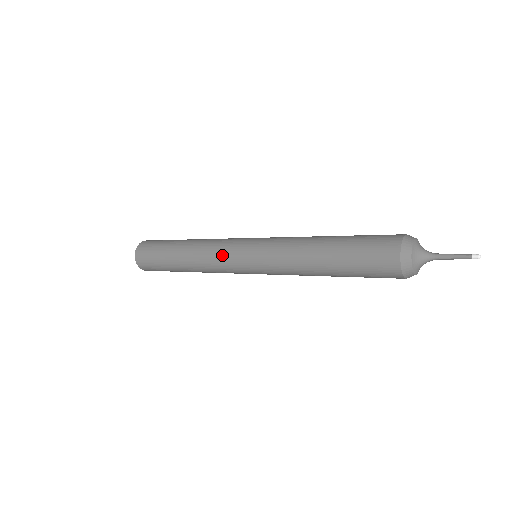
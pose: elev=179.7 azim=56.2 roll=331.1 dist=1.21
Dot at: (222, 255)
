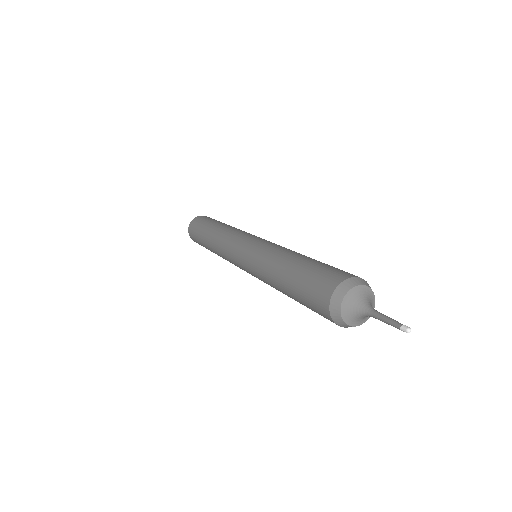
Dot at: (229, 260)
